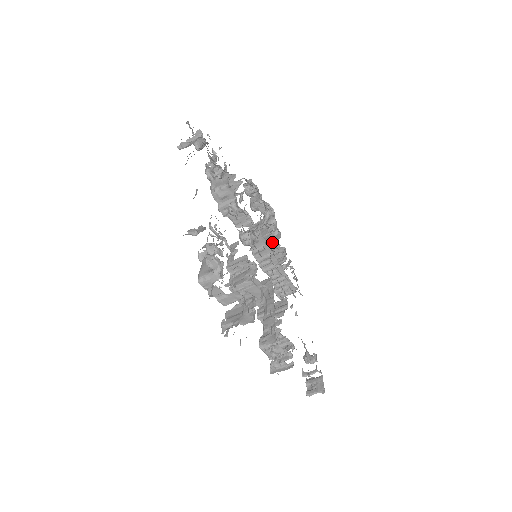
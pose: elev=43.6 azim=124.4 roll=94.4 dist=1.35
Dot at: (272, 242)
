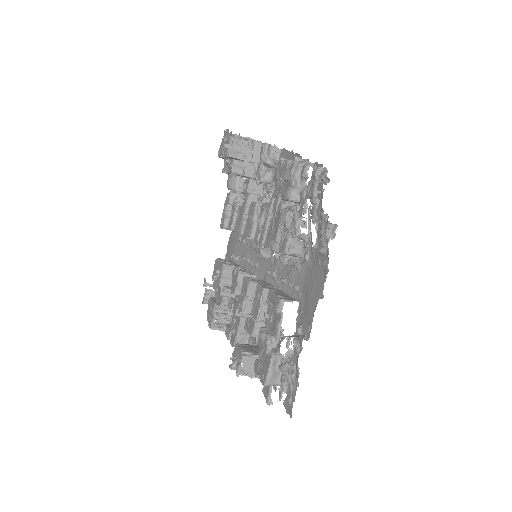
Dot at: (253, 192)
